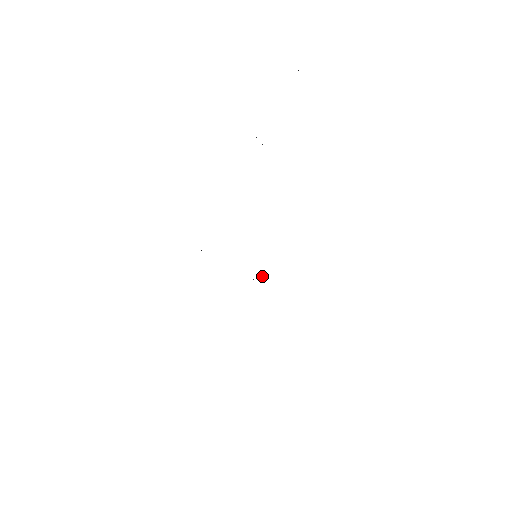
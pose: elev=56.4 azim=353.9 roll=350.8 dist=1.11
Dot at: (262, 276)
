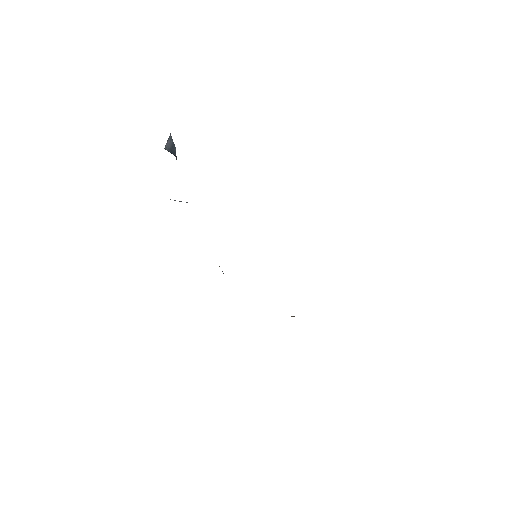
Dot at: occluded
